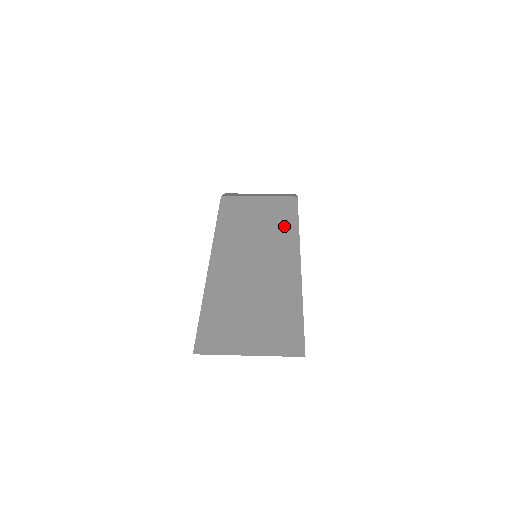
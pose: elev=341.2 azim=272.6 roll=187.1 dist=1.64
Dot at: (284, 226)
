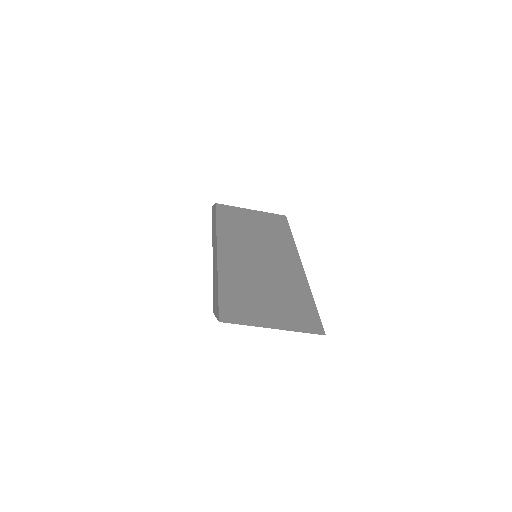
Dot at: (280, 235)
